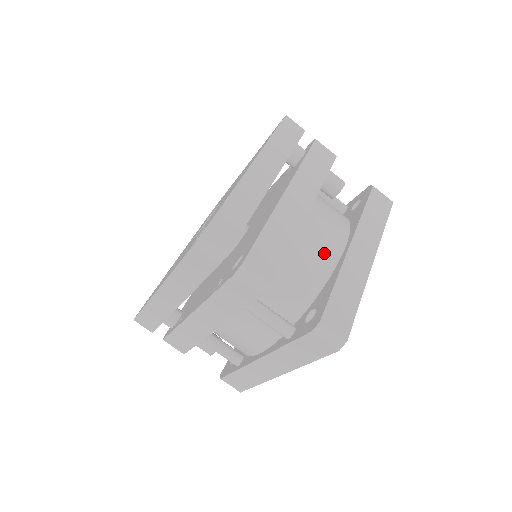
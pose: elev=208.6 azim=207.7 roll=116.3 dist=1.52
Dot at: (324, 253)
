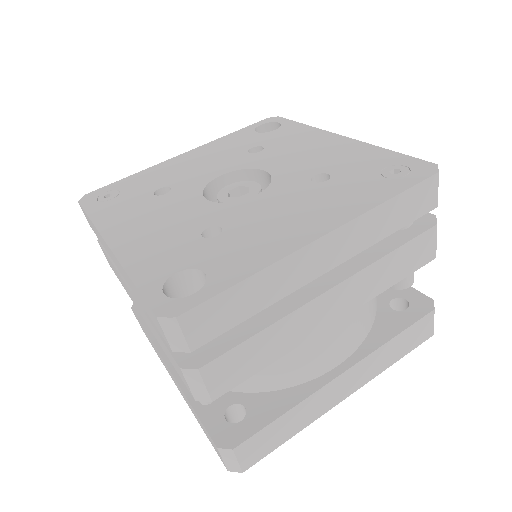
Dot at: (309, 364)
